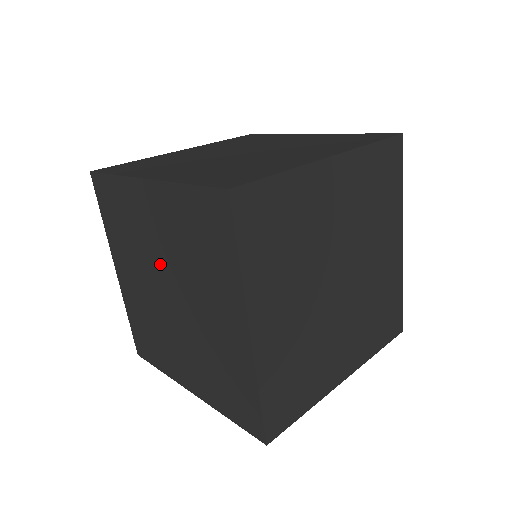
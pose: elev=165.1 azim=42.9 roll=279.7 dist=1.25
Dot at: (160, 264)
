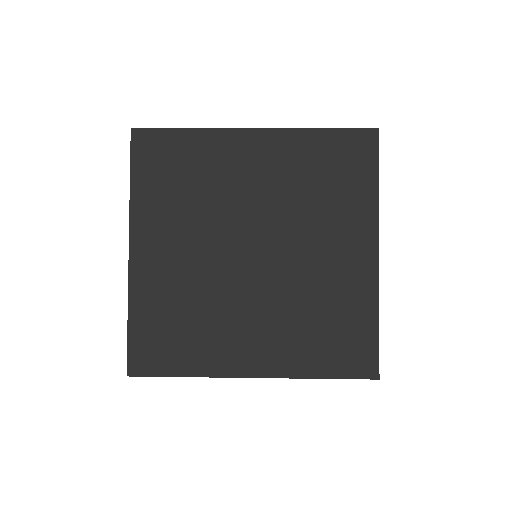
Dot at: (247, 216)
